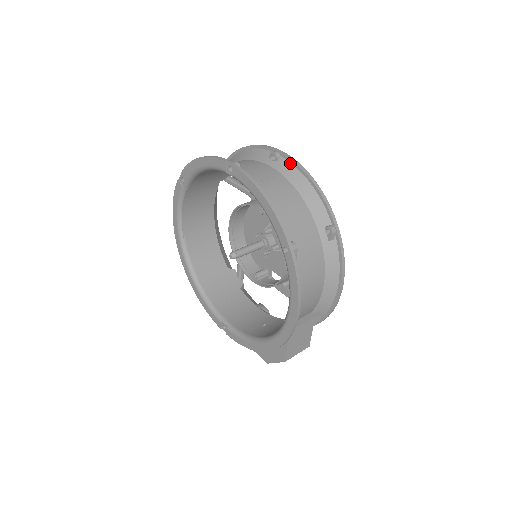
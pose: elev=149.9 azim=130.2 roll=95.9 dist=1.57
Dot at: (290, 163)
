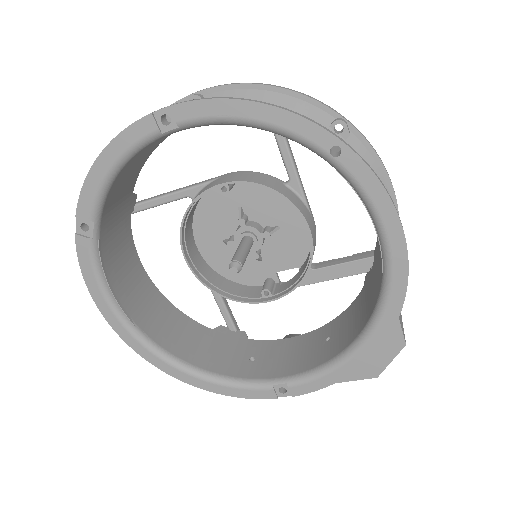
Dot at: (224, 91)
